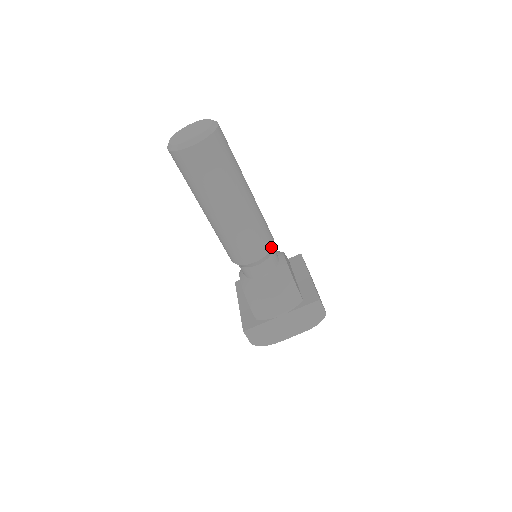
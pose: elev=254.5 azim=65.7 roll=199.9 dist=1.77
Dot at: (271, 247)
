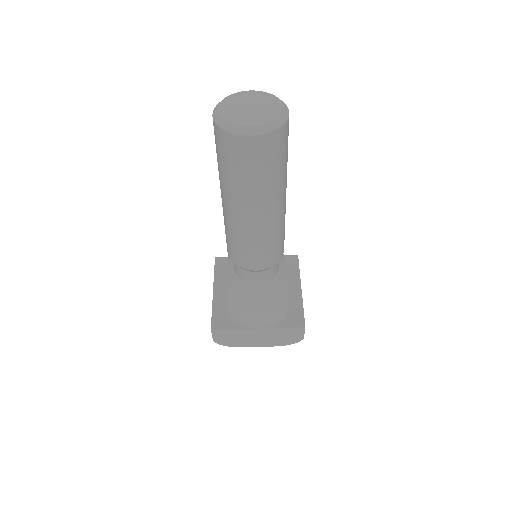
Dot at: (279, 259)
